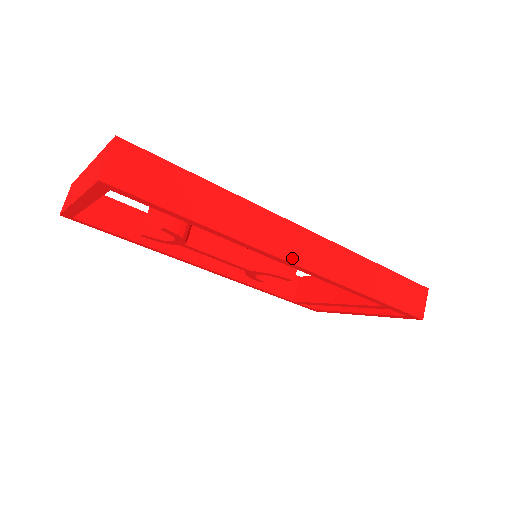
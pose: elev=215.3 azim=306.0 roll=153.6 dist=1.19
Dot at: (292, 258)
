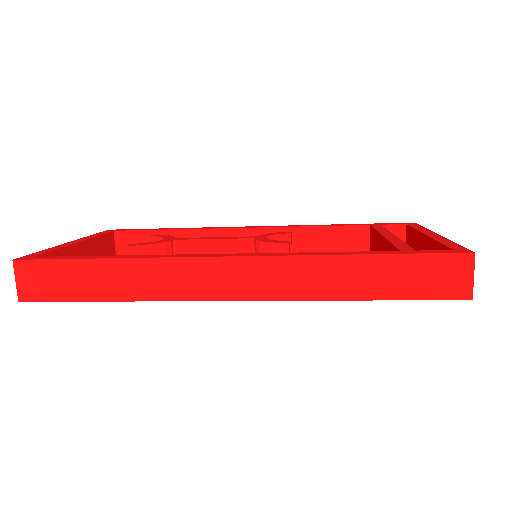
Dot at: (224, 295)
